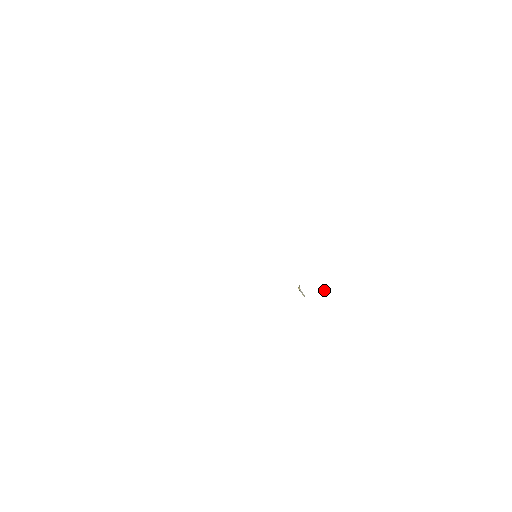
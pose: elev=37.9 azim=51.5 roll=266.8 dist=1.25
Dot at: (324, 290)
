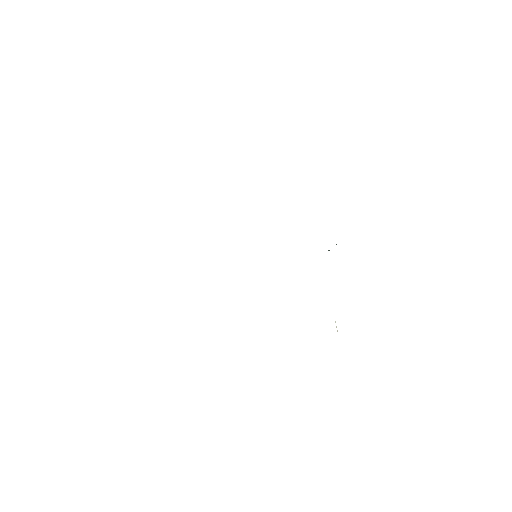
Dot at: occluded
